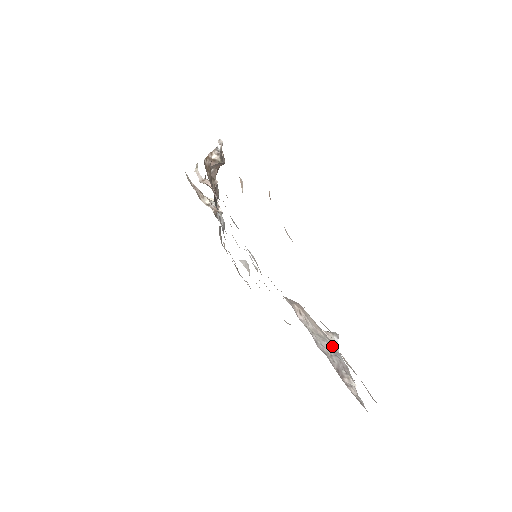
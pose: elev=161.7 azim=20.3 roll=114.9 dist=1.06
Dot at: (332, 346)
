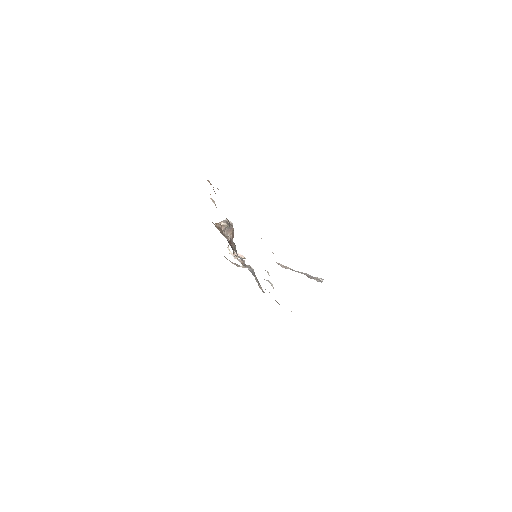
Dot at: occluded
